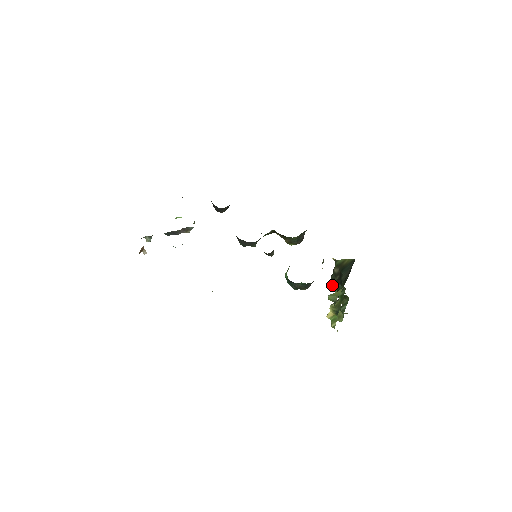
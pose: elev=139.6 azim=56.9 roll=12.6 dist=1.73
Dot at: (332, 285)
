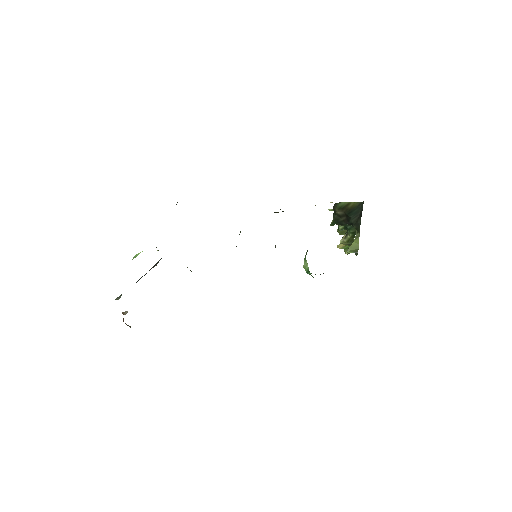
Dot at: (337, 224)
